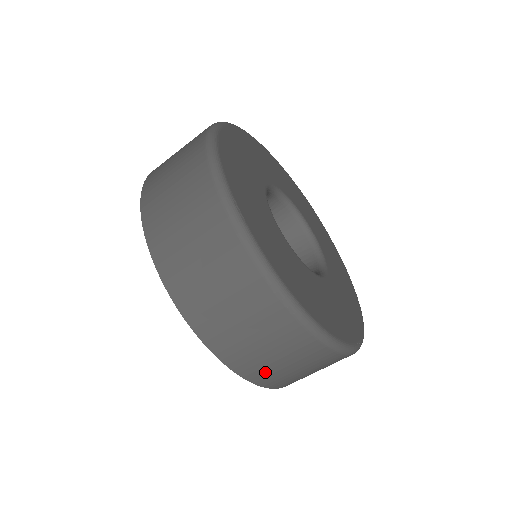
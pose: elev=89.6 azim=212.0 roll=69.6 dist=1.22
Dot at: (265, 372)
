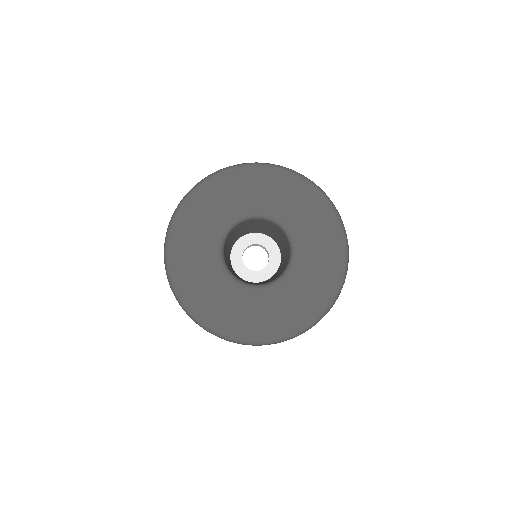
Dot at: occluded
